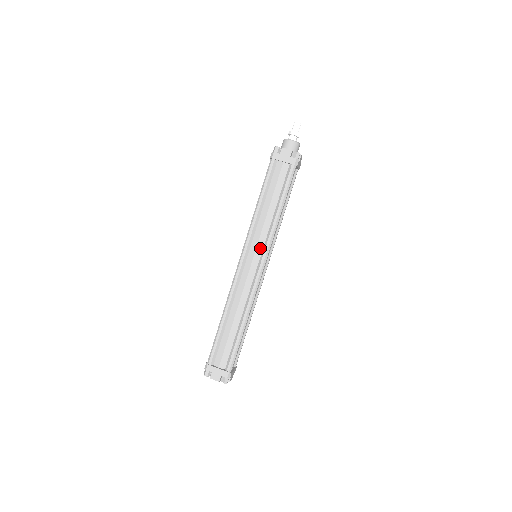
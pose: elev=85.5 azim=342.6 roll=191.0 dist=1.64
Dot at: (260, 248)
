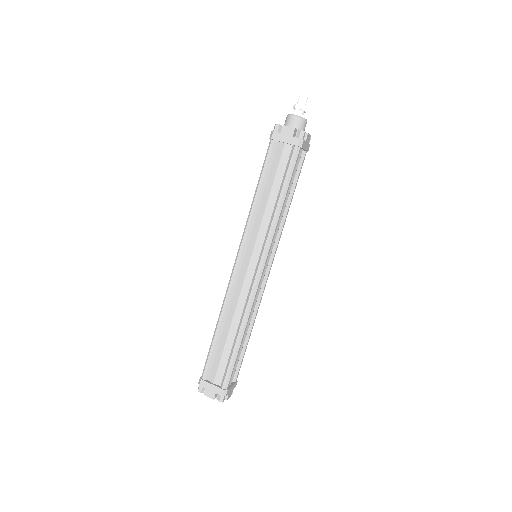
Dot at: (258, 247)
